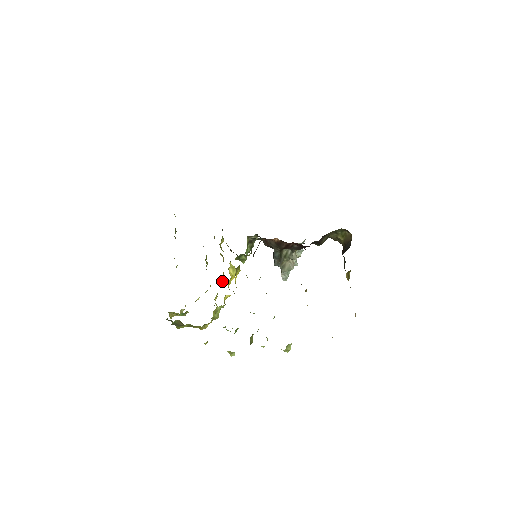
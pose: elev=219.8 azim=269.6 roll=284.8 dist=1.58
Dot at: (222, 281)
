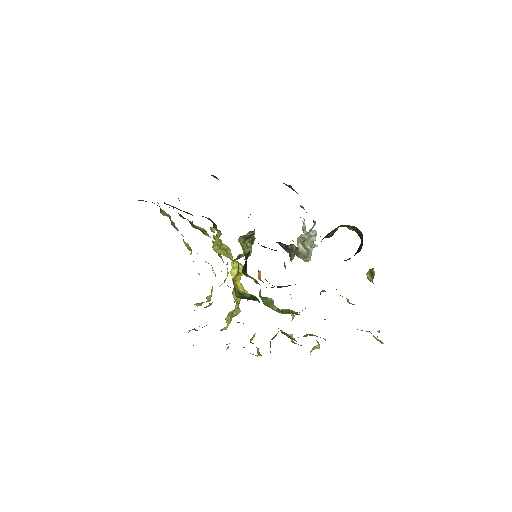
Dot at: occluded
